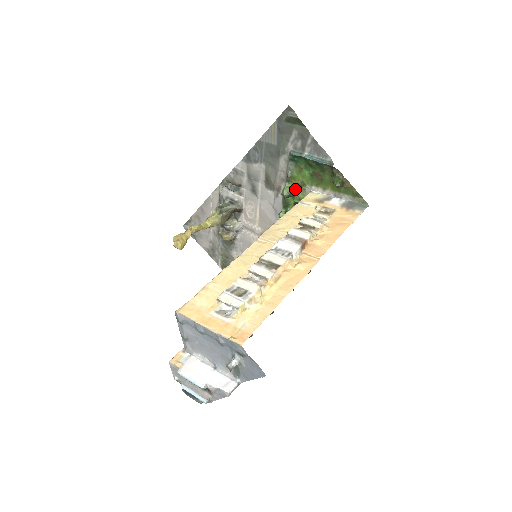
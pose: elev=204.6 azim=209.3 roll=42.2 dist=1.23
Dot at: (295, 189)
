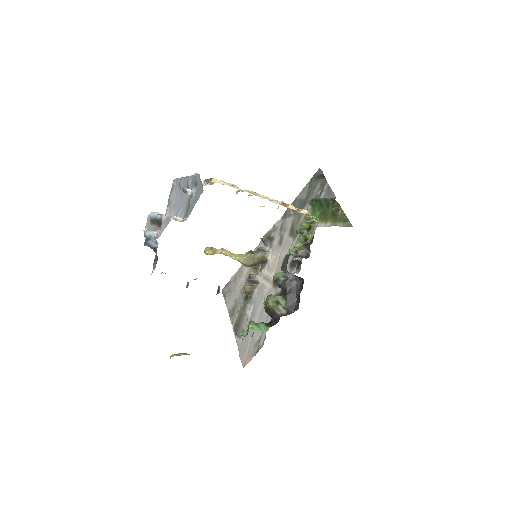
Dot at: (307, 229)
